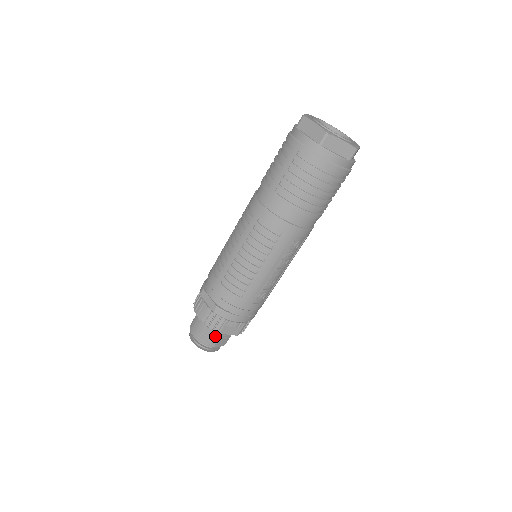
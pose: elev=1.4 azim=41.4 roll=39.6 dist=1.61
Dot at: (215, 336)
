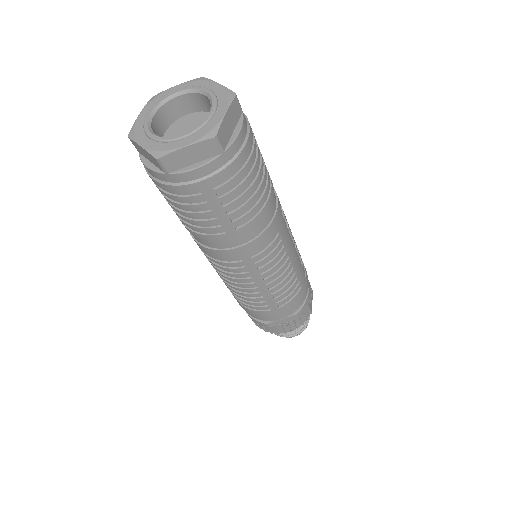
Dot at: occluded
